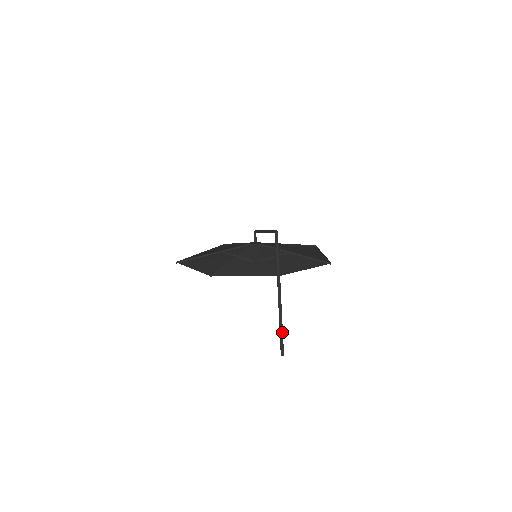
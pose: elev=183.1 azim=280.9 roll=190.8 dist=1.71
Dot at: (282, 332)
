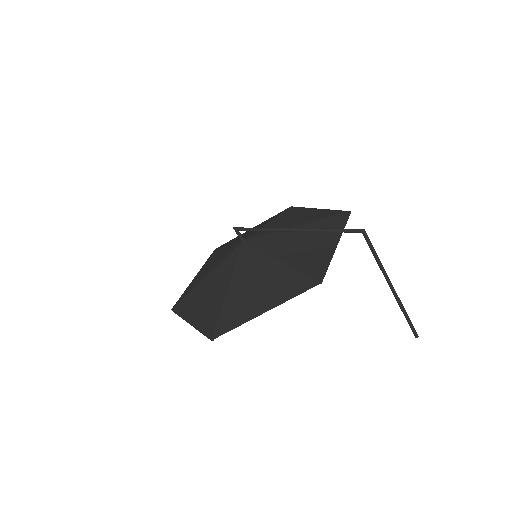
Dot at: occluded
